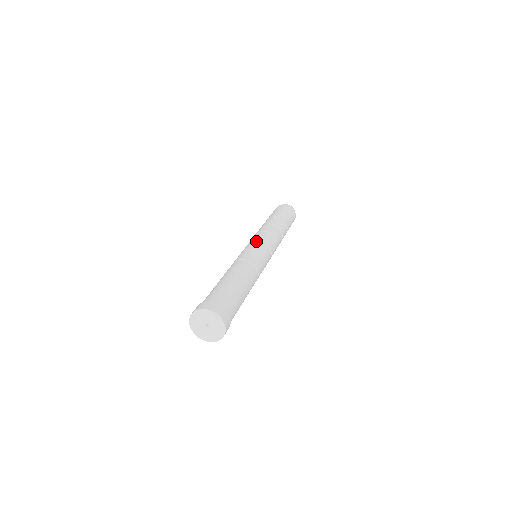
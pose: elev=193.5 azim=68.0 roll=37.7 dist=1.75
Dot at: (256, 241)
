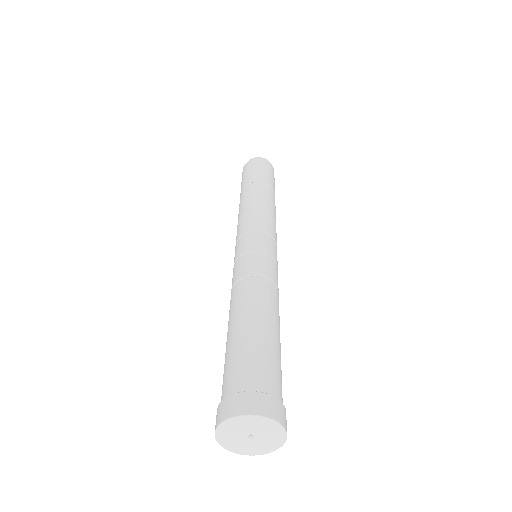
Dot at: (256, 233)
